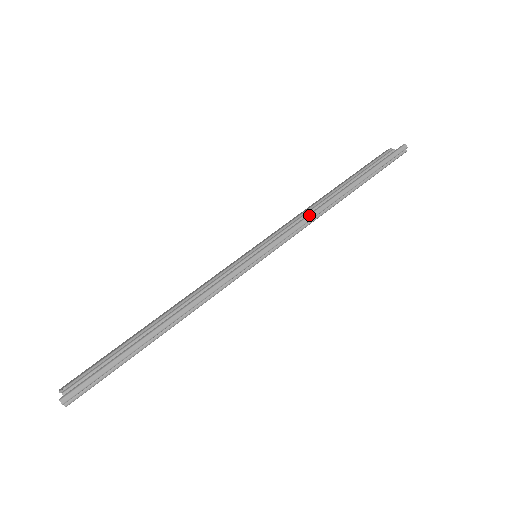
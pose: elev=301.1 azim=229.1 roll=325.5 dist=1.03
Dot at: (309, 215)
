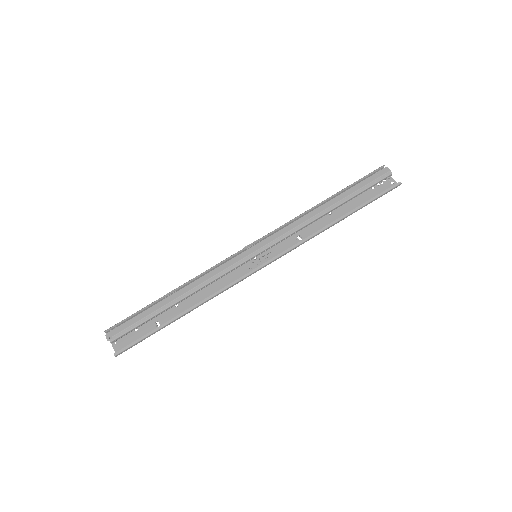
Dot at: (306, 240)
